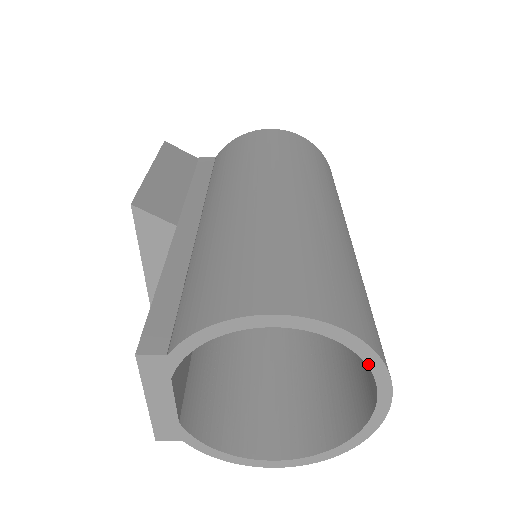
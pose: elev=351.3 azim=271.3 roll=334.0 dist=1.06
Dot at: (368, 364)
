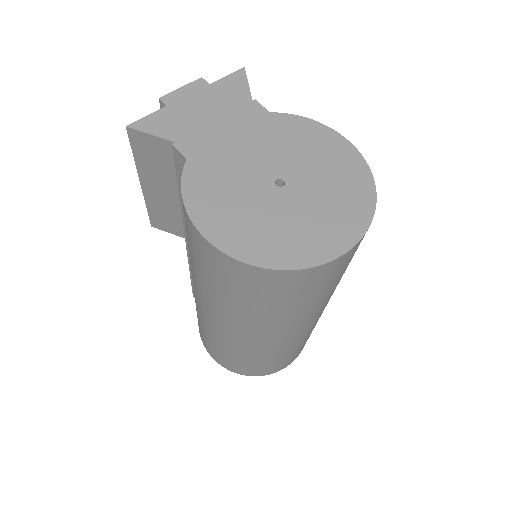
Dot at: occluded
